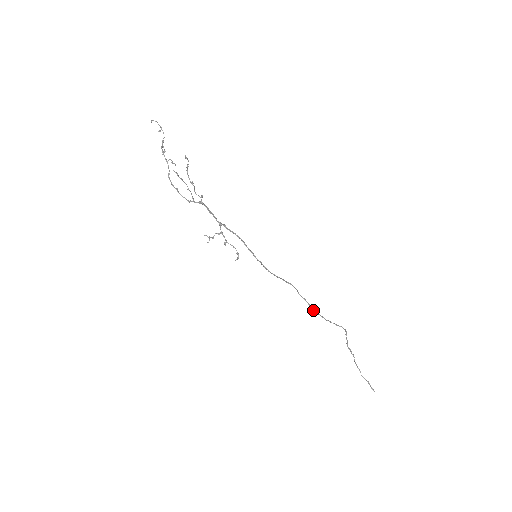
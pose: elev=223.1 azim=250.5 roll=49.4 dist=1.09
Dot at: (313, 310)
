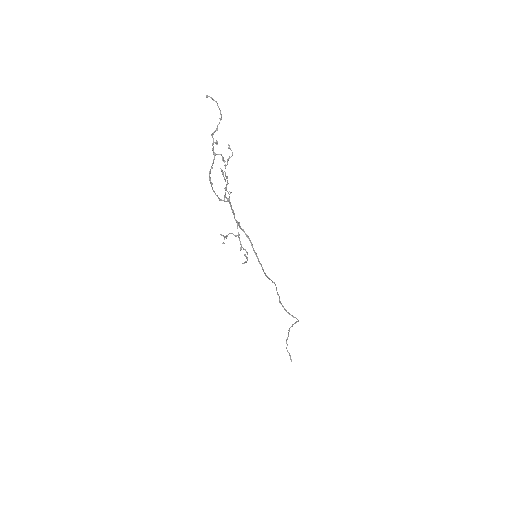
Dot at: (280, 303)
